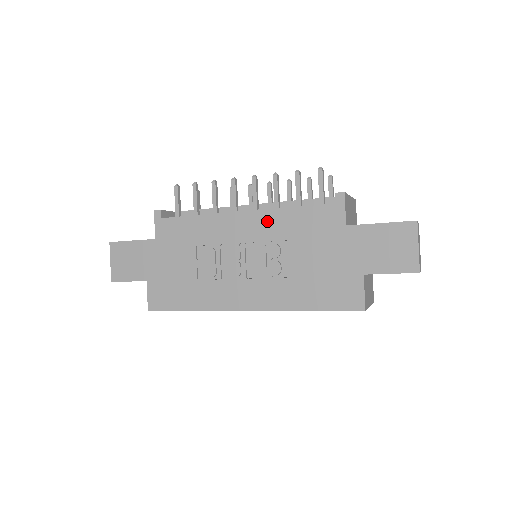
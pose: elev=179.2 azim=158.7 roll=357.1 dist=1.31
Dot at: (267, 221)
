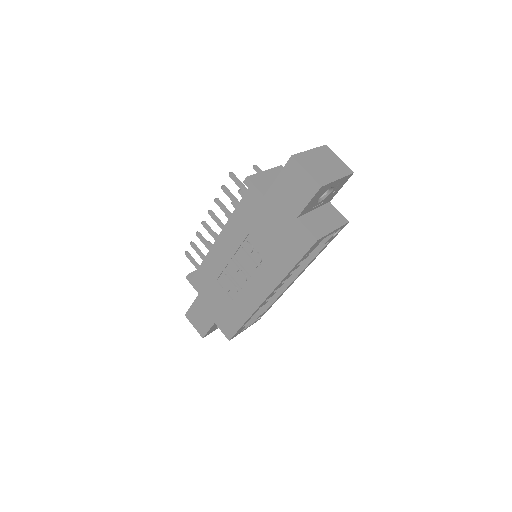
Dot at: (231, 233)
